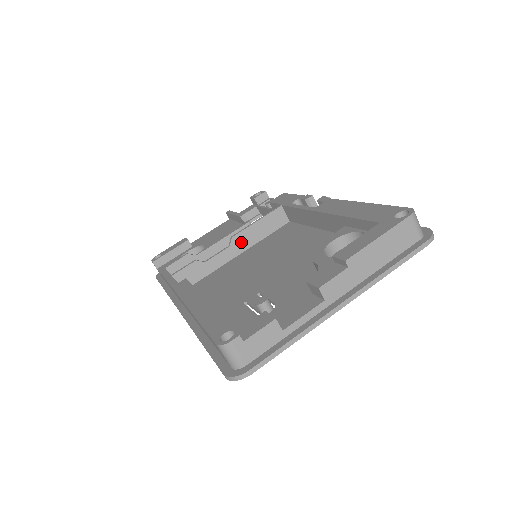
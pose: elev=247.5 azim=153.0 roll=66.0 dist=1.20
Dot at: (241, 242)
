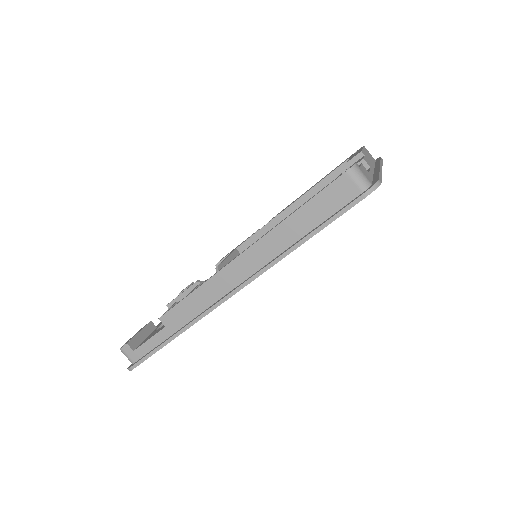
Dot at: occluded
